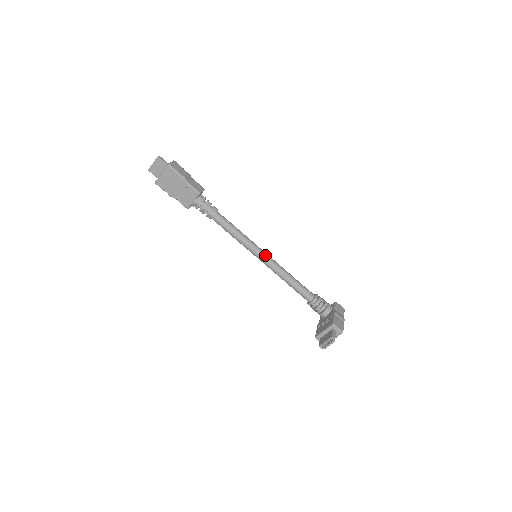
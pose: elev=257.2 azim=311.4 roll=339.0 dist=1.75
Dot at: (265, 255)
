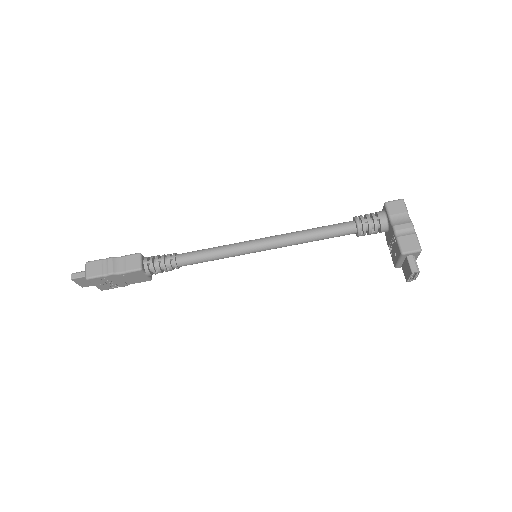
Dot at: (263, 245)
